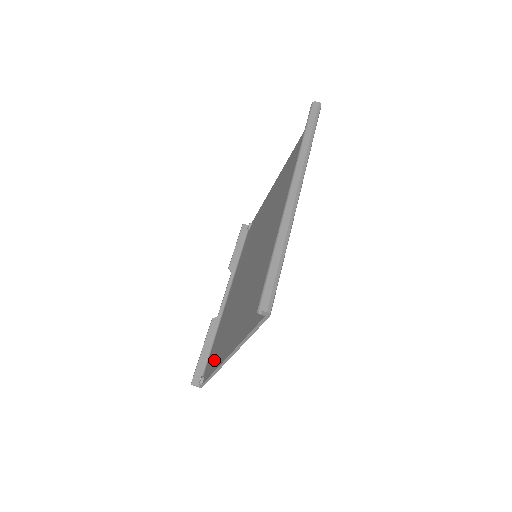
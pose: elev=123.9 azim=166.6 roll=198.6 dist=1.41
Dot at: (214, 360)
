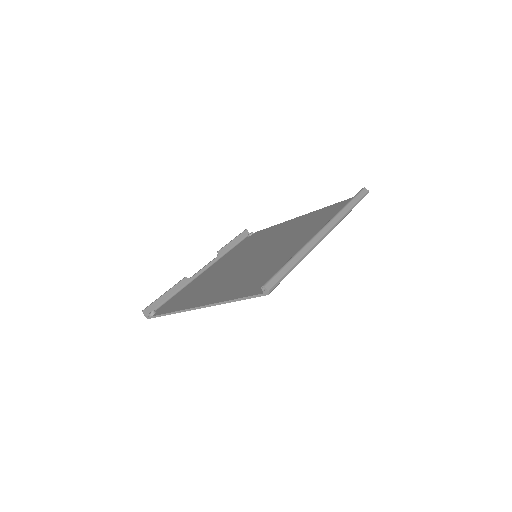
Dot at: (177, 305)
